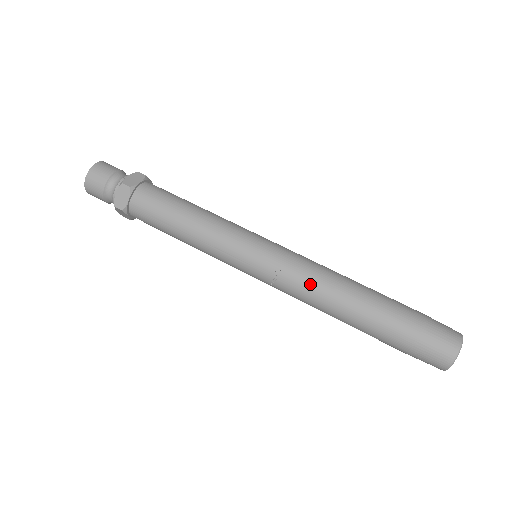
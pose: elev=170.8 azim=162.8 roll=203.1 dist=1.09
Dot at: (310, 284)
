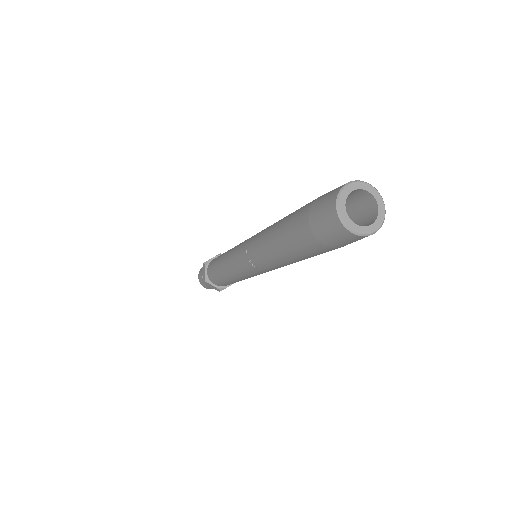
Dot at: (258, 241)
